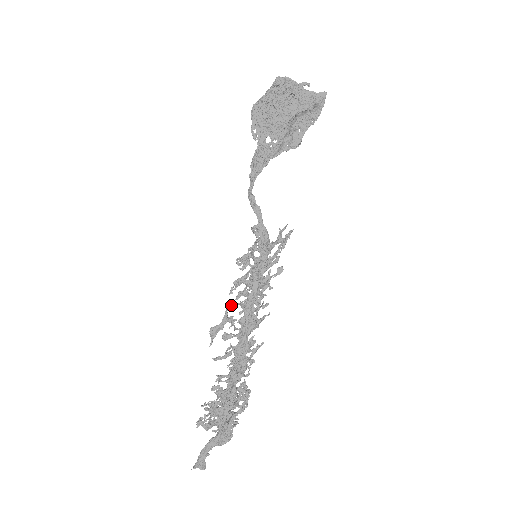
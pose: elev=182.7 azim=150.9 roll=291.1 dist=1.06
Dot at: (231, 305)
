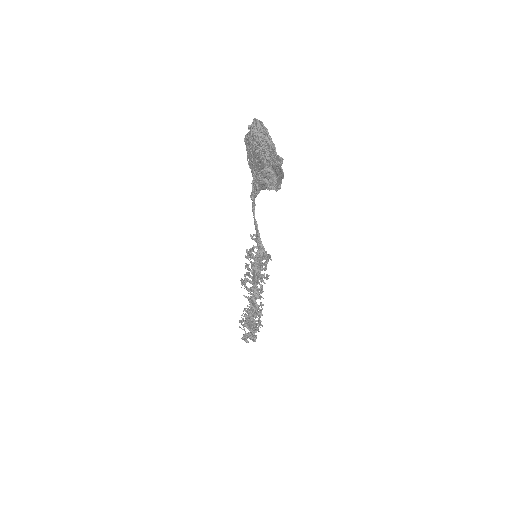
Dot at: (245, 276)
